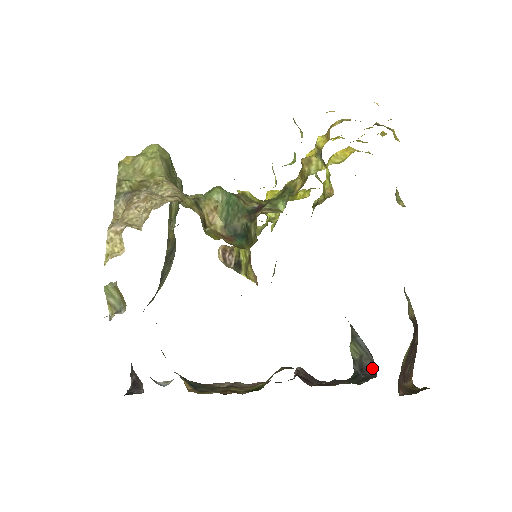
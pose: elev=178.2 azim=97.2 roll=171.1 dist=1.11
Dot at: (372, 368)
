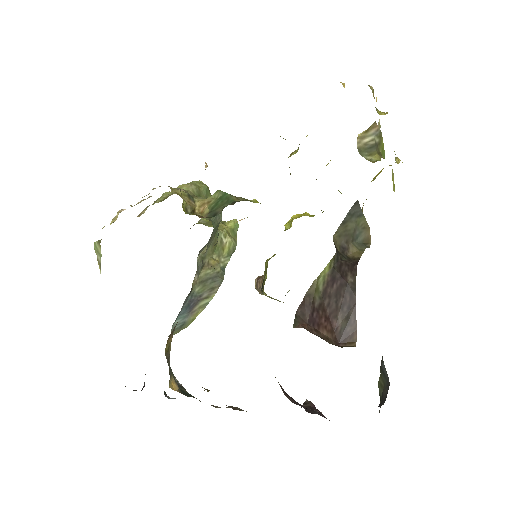
Dot at: (386, 395)
